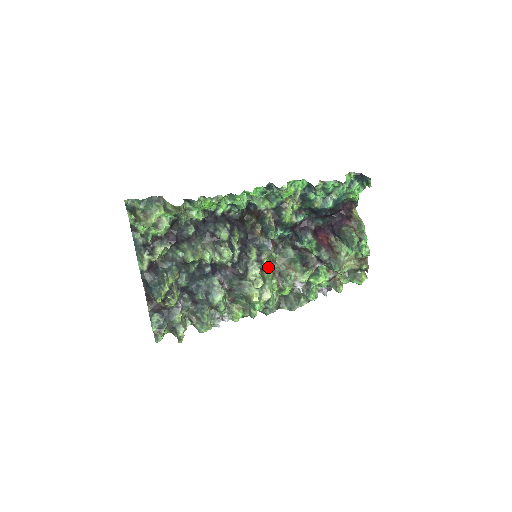
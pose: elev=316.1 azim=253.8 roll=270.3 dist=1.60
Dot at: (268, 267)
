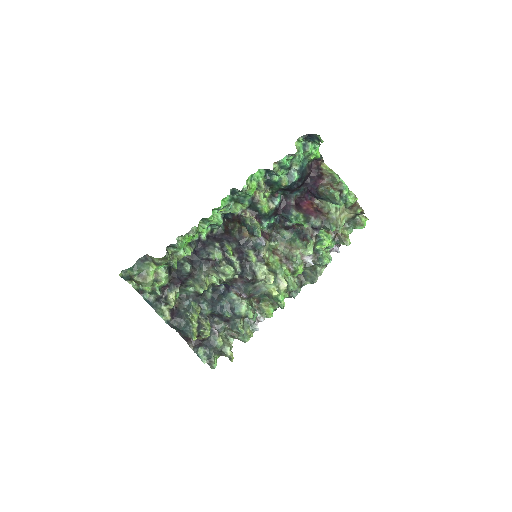
Dot at: (273, 258)
